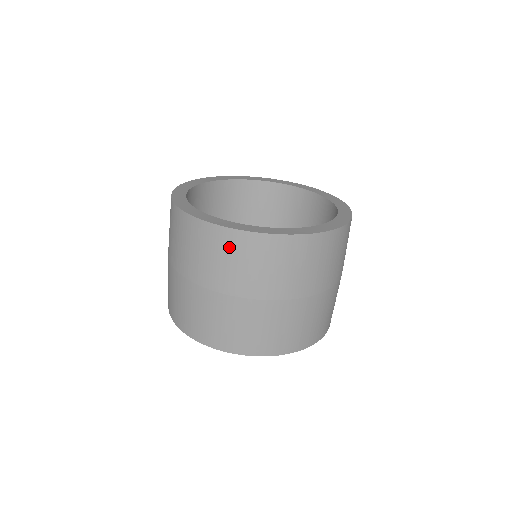
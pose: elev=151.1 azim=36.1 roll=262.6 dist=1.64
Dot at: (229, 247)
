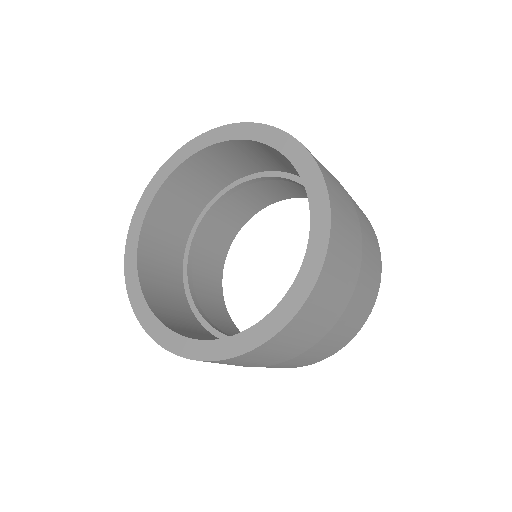
Dot at: occluded
